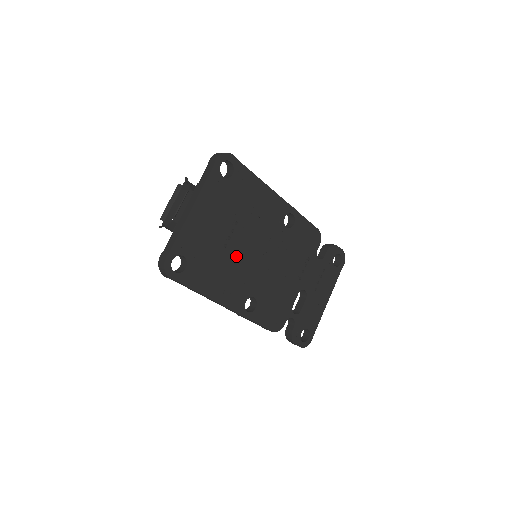
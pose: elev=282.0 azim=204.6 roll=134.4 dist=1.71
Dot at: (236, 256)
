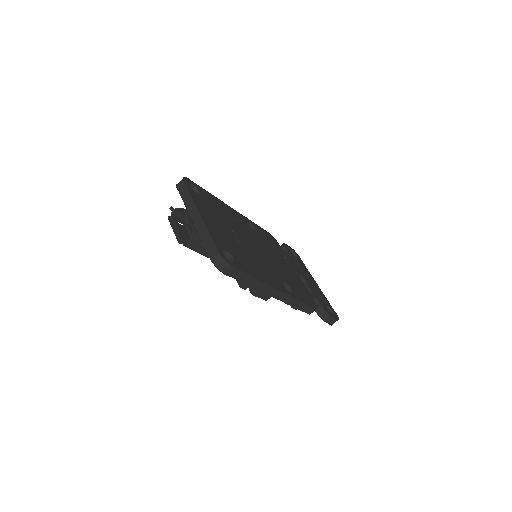
Dot at: (250, 250)
